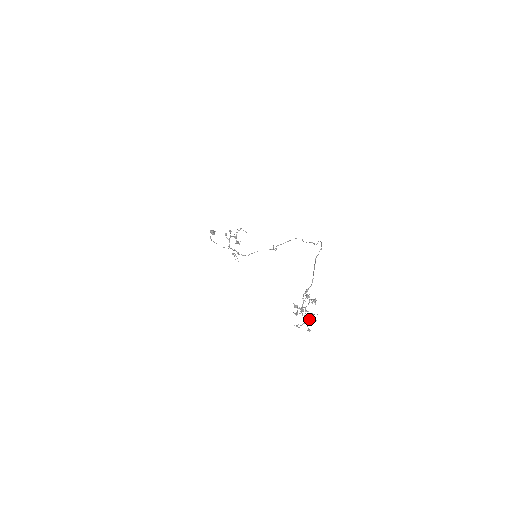
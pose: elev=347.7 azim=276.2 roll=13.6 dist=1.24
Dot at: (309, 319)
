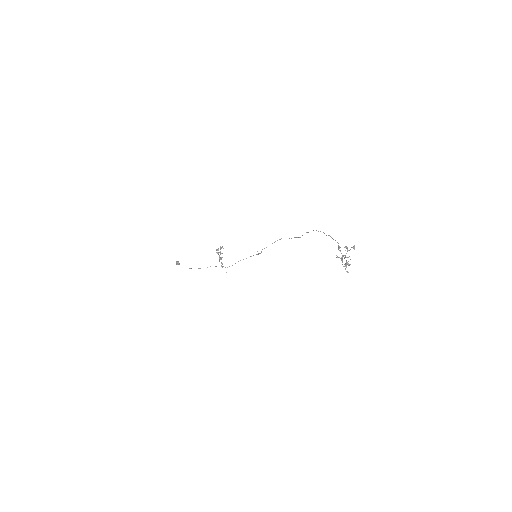
Dot at: (343, 266)
